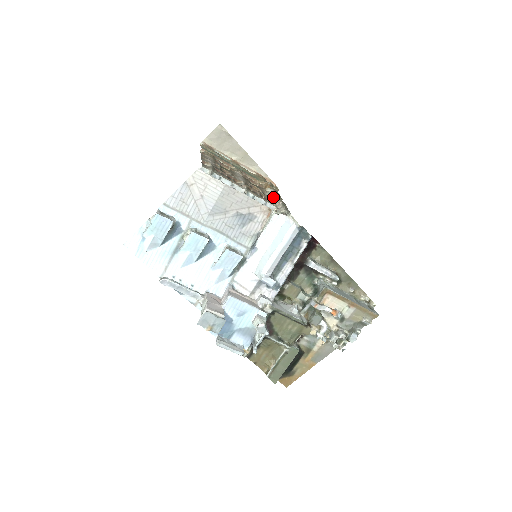
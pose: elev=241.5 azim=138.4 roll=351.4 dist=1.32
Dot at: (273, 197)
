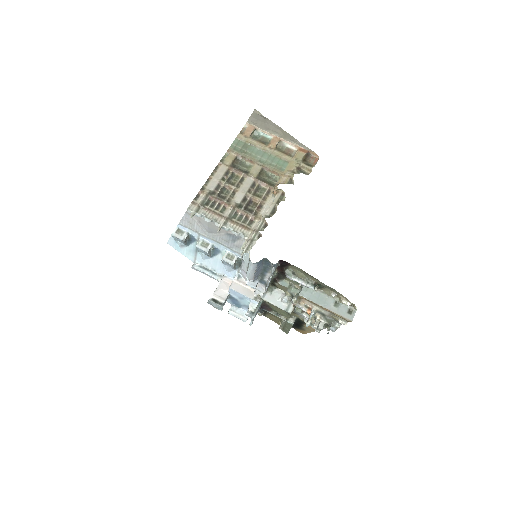
Dot at: (262, 215)
